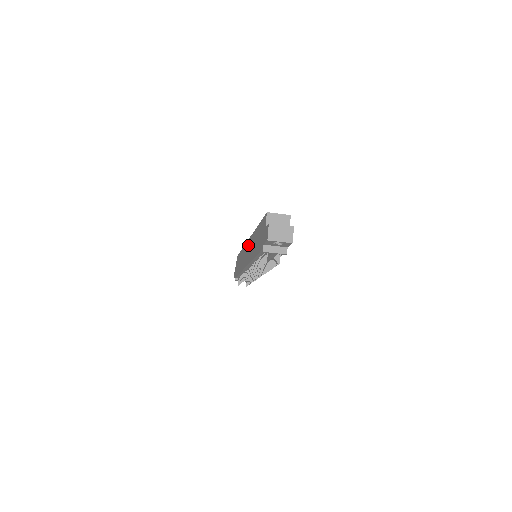
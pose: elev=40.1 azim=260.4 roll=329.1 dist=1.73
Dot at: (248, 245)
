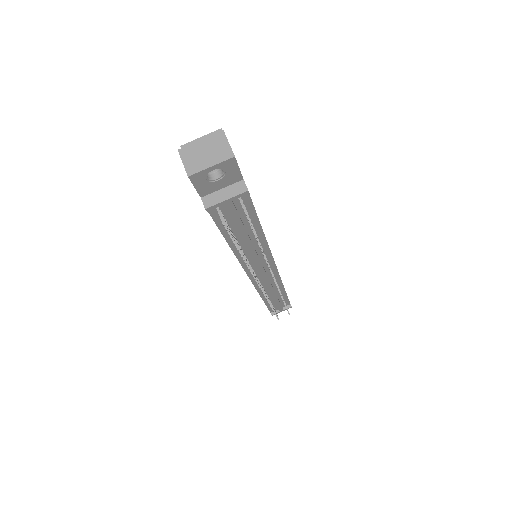
Dot at: occluded
